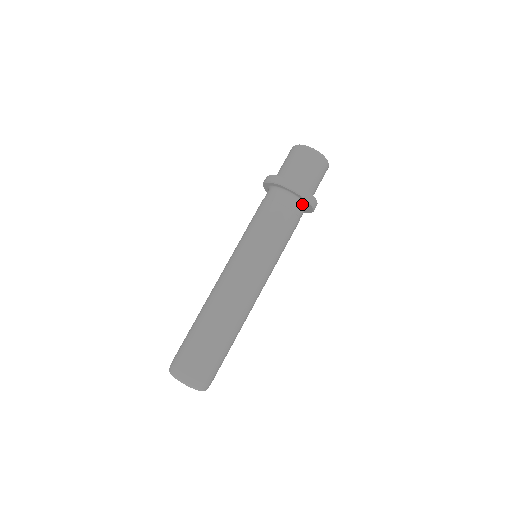
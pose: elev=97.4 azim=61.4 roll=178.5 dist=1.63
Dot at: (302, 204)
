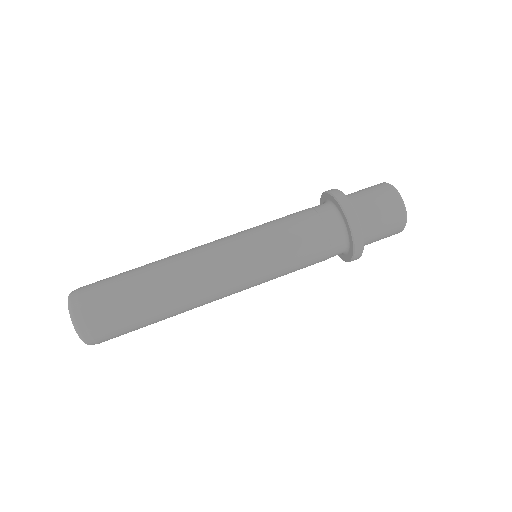
Dot at: (342, 226)
